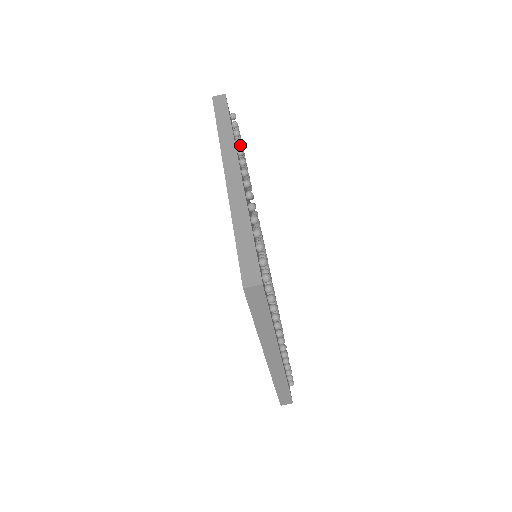
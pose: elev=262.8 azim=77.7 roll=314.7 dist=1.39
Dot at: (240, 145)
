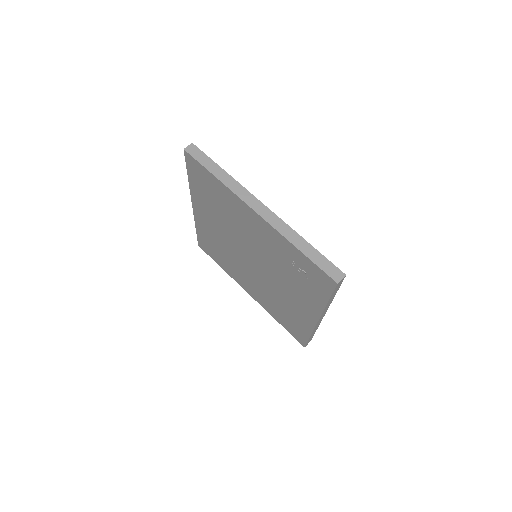
Dot at: occluded
